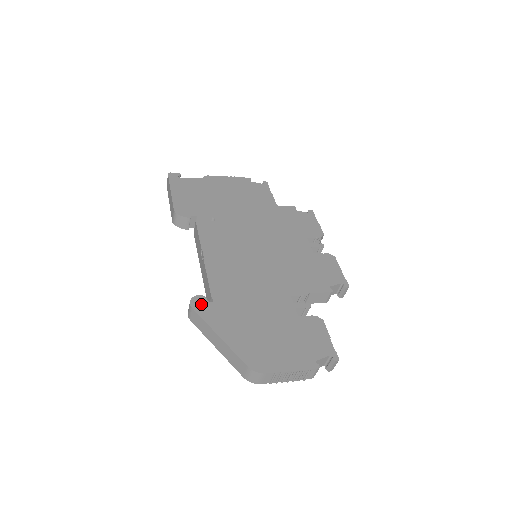
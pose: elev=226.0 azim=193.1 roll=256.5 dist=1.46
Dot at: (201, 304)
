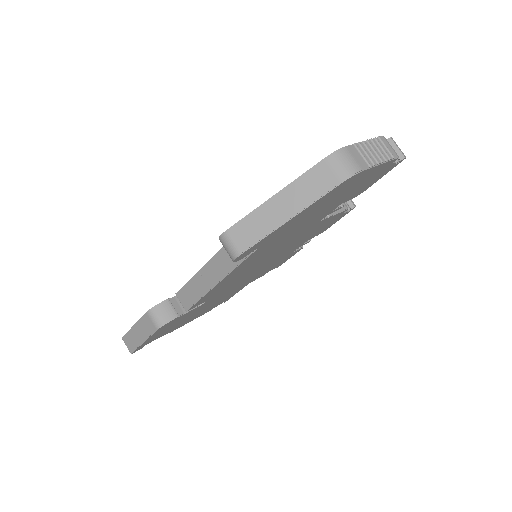
Dot at: occluded
